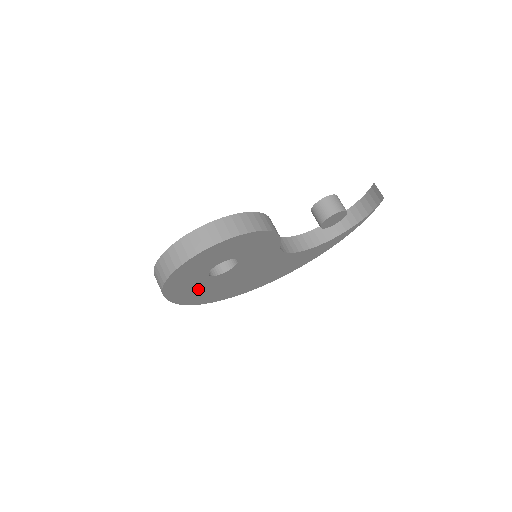
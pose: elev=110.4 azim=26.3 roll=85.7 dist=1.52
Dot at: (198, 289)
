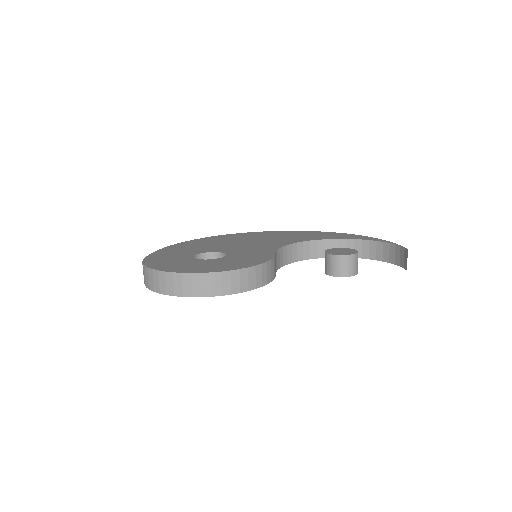
Dot at: occluded
